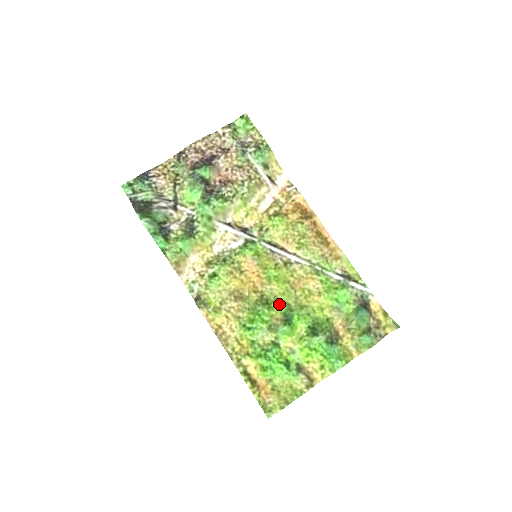
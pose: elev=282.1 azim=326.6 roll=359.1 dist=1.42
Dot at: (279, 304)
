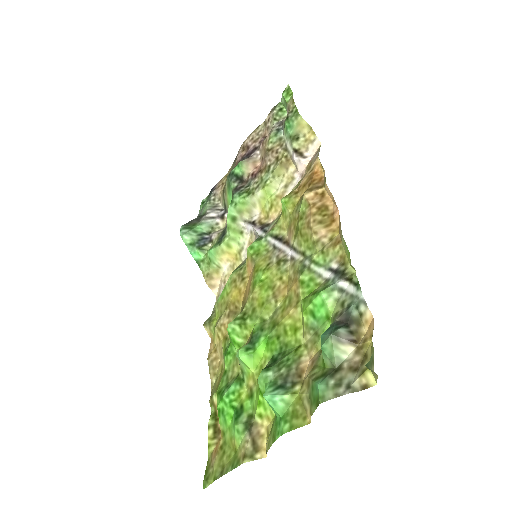
Dot at: (254, 320)
